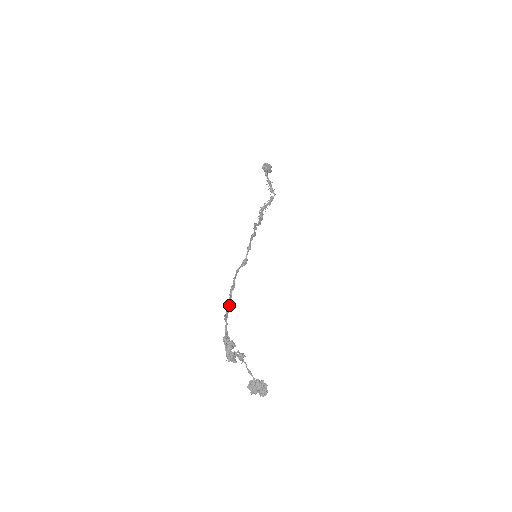
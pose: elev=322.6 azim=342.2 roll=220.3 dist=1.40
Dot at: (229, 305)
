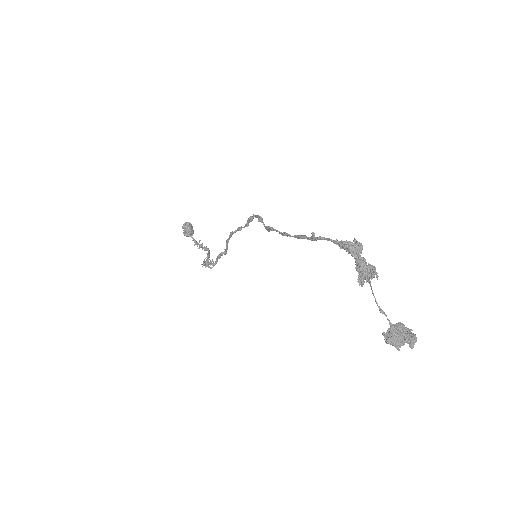
Dot at: (304, 235)
